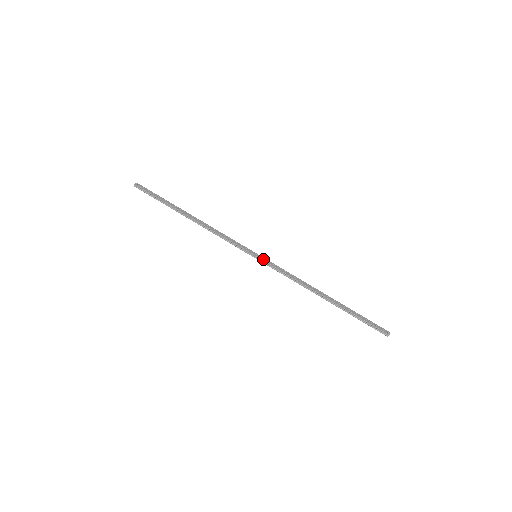
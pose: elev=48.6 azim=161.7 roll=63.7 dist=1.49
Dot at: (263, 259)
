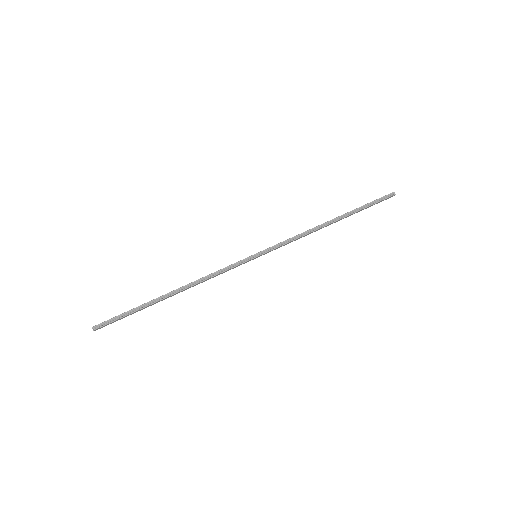
Dot at: (263, 250)
